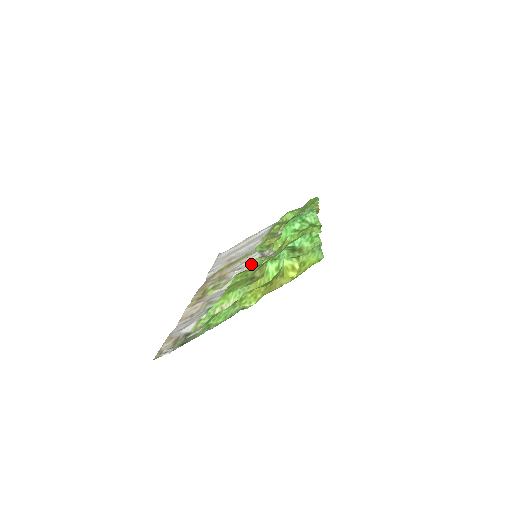
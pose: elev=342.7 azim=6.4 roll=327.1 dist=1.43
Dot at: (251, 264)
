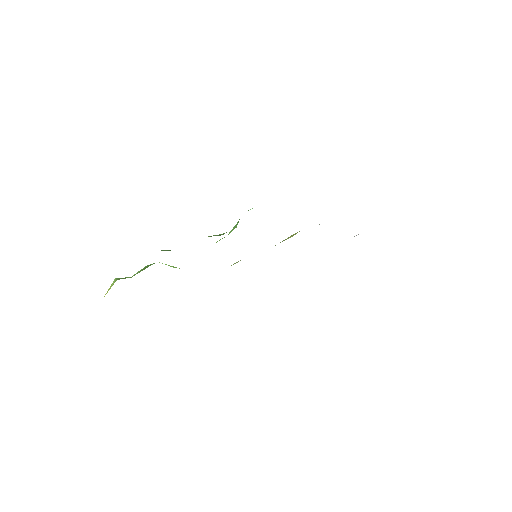
Dot at: occluded
